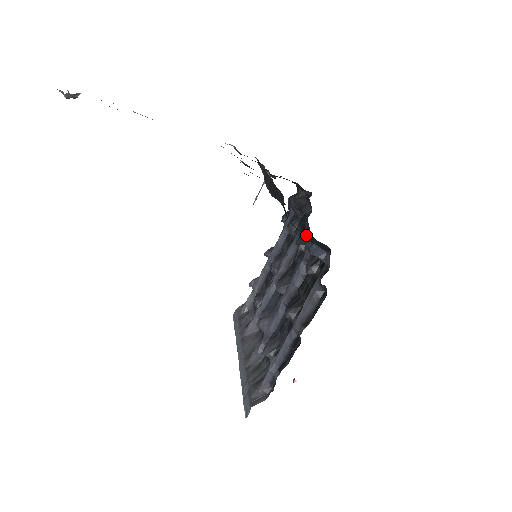
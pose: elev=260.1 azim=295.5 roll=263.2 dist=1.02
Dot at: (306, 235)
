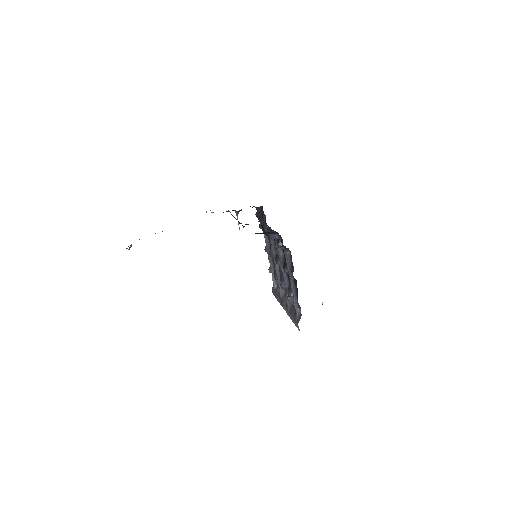
Dot at: (263, 233)
